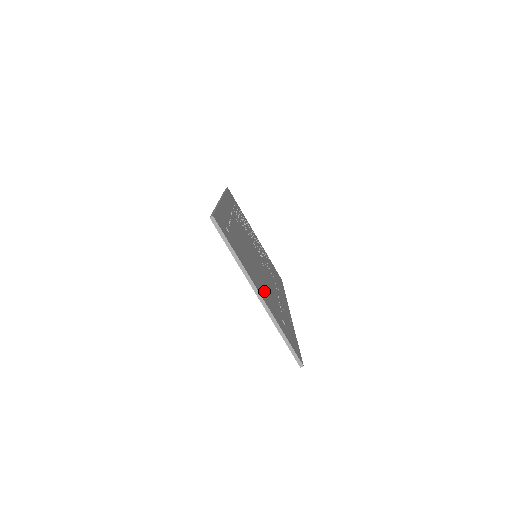
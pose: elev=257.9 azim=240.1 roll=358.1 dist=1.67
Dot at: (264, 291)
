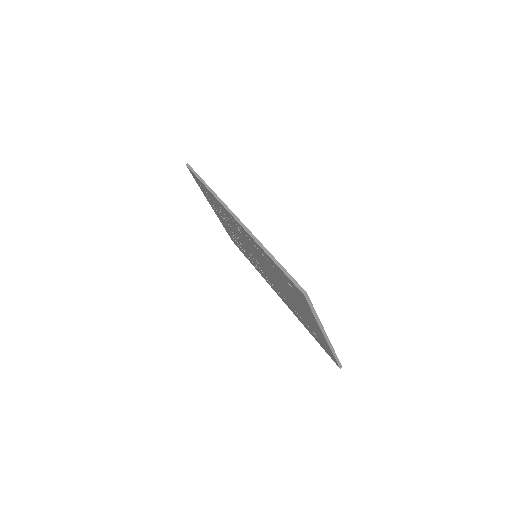
Dot at: occluded
